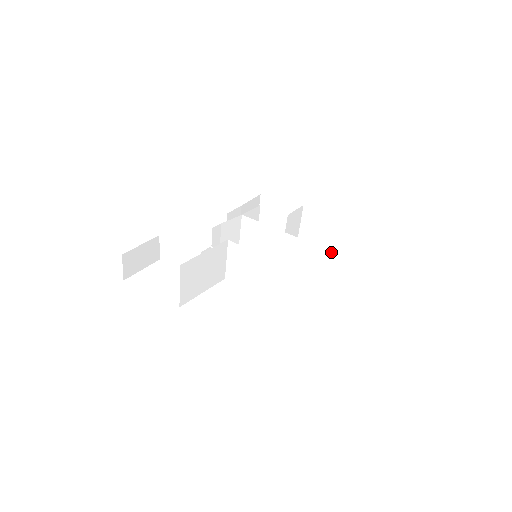
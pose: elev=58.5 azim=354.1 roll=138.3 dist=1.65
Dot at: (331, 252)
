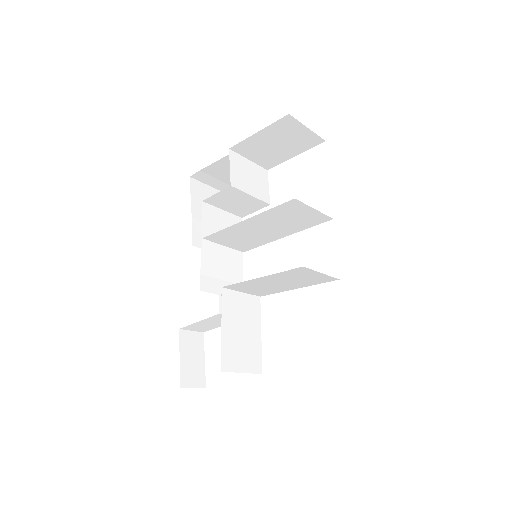
Dot at: (302, 148)
